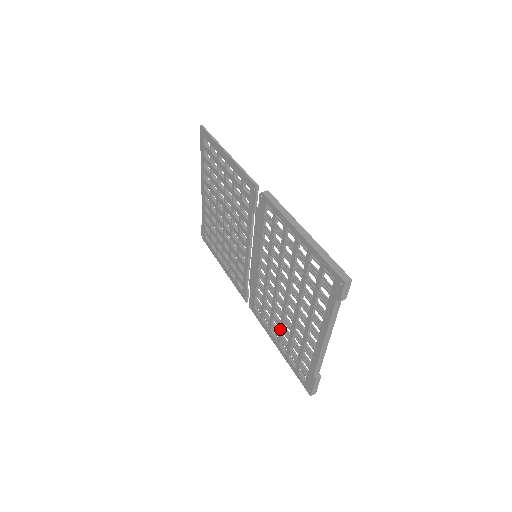
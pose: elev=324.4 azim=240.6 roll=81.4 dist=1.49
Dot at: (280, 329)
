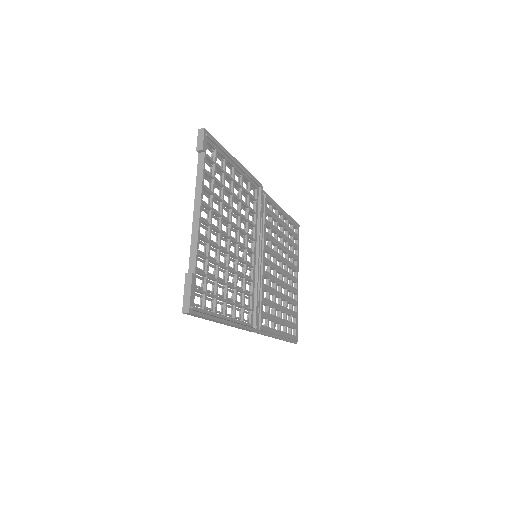
Dot at: (224, 289)
